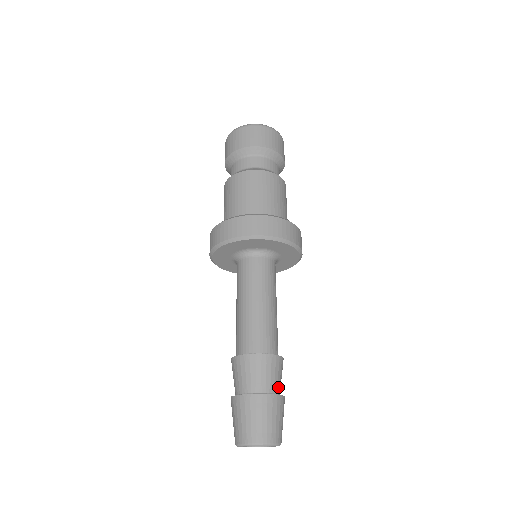
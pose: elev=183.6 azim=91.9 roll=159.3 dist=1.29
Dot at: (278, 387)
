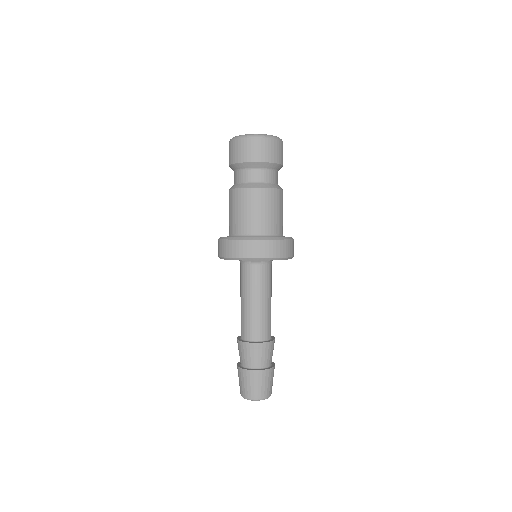
Dot at: (270, 361)
